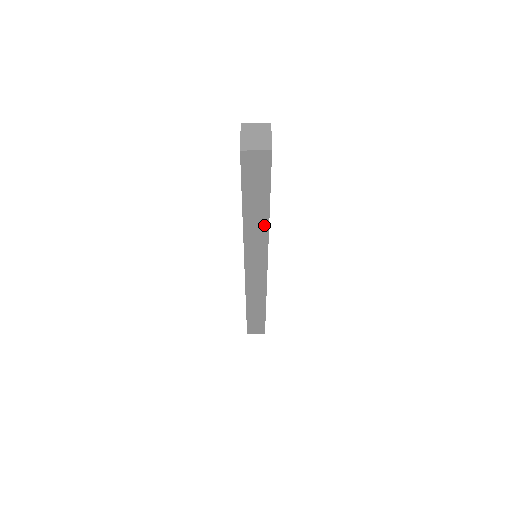
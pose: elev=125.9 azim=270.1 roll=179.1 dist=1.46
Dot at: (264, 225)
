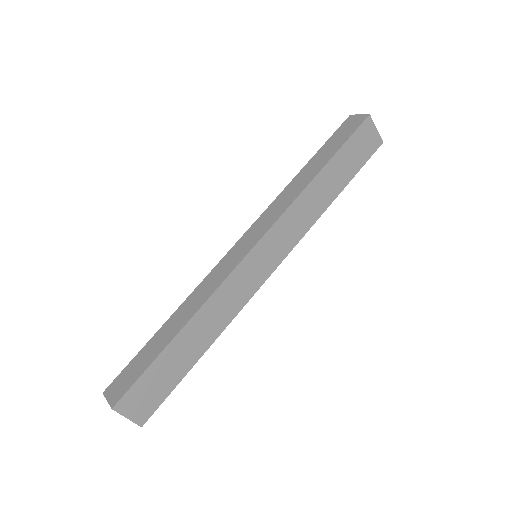
Dot at: (305, 184)
